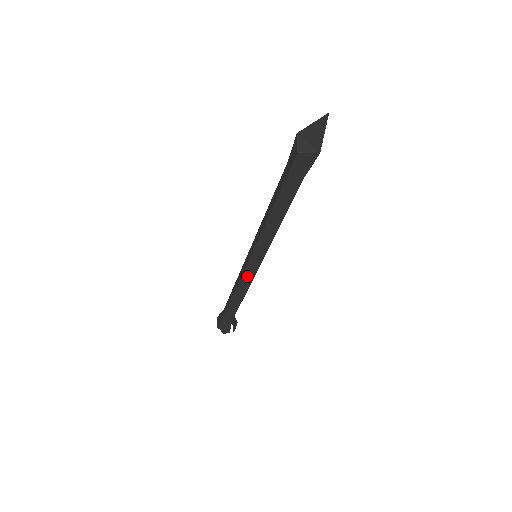
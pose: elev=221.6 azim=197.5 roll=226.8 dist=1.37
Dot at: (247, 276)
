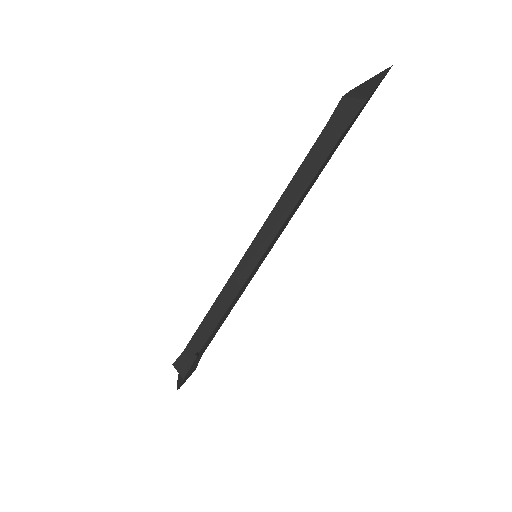
Dot at: (235, 281)
